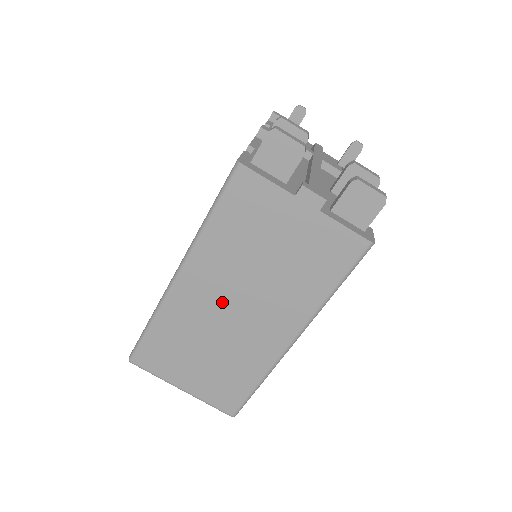
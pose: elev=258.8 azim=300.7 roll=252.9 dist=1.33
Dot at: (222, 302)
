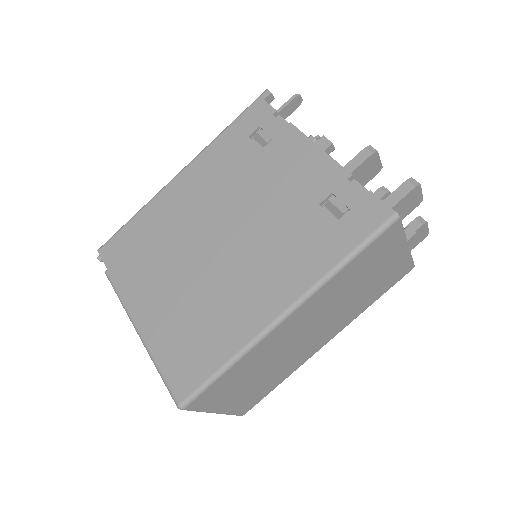
Dot at: (305, 328)
